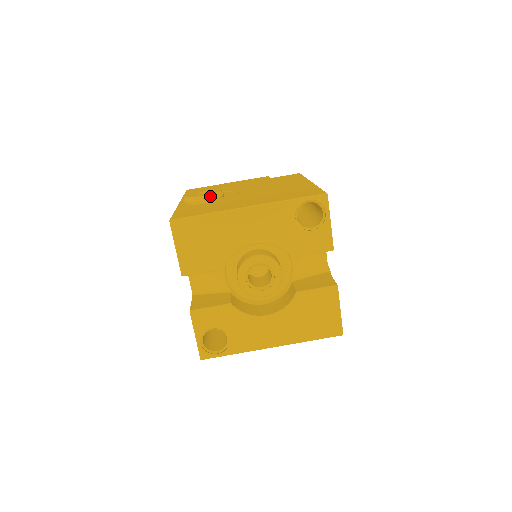
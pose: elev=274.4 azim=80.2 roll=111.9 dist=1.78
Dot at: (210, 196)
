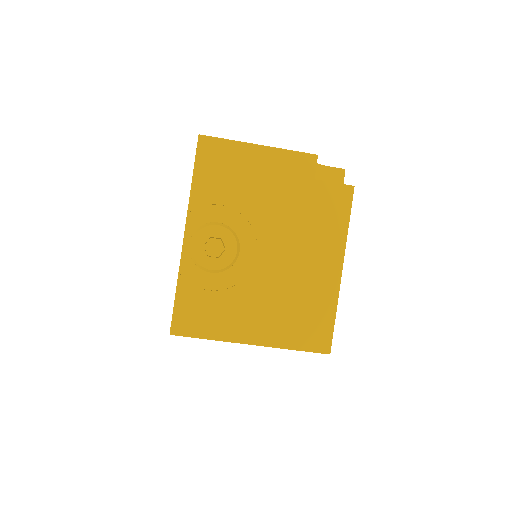
Dot at: (221, 271)
